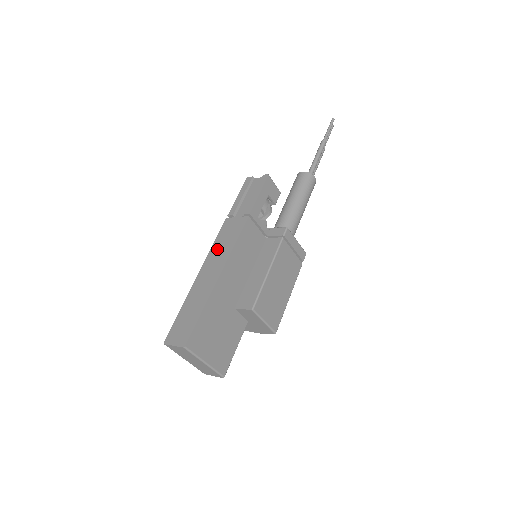
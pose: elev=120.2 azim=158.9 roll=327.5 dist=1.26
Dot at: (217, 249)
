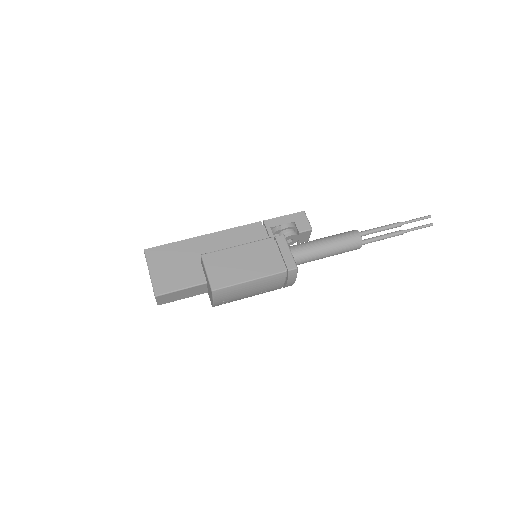
Dot at: occluded
